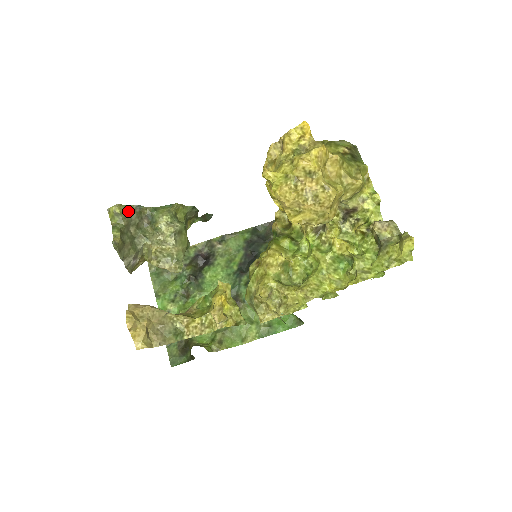
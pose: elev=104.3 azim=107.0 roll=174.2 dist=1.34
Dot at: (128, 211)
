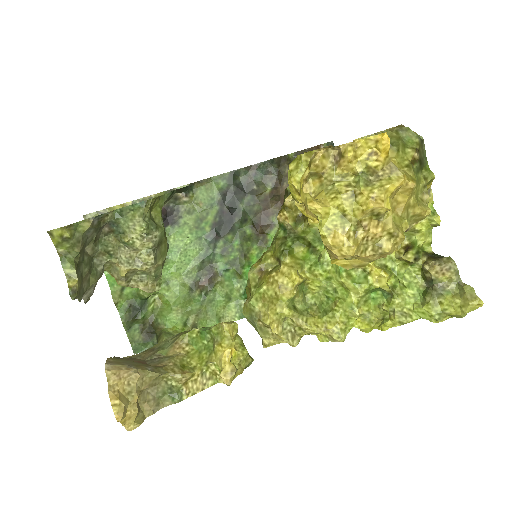
Dot at: (82, 229)
